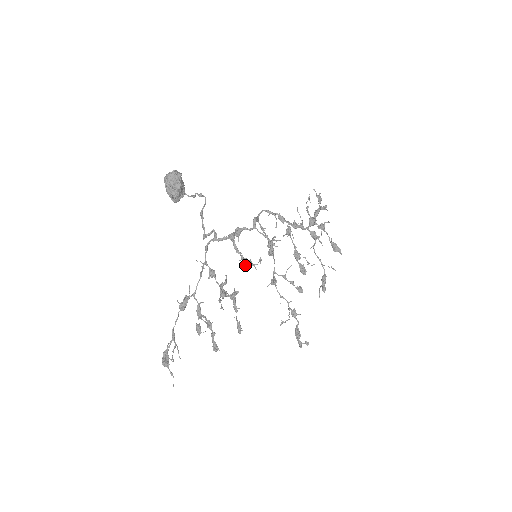
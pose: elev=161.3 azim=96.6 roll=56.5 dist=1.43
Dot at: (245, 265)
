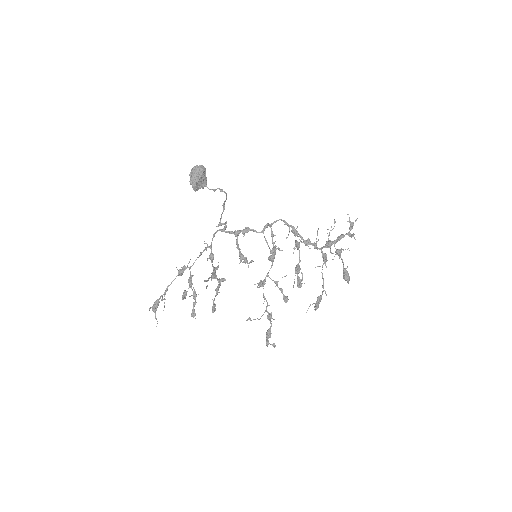
Dot at: (240, 260)
